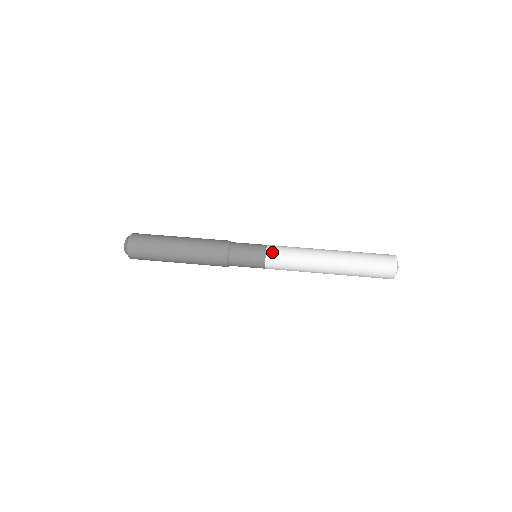
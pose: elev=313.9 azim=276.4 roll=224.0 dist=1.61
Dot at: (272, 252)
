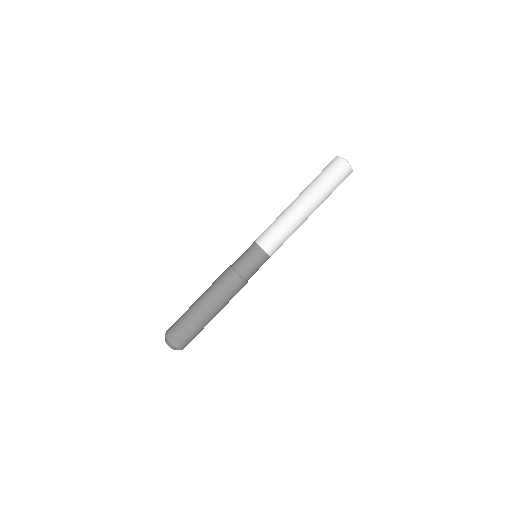
Dot at: (267, 245)
